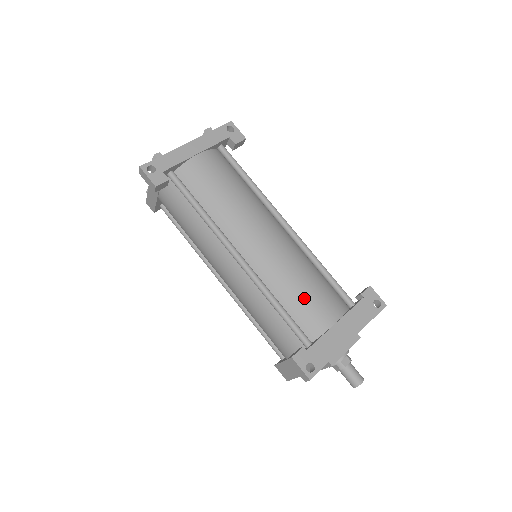
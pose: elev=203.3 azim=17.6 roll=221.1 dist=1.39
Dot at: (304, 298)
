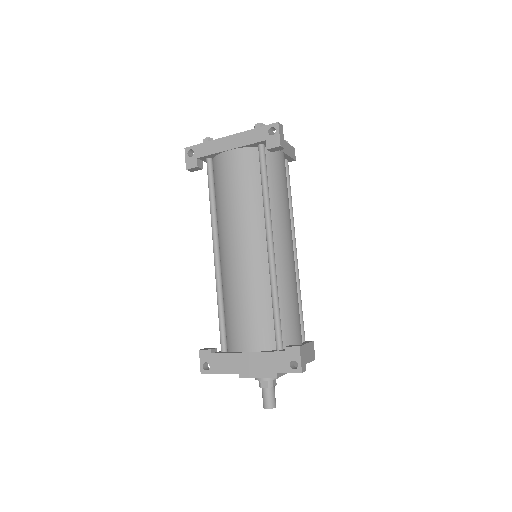
Dot at: (237, 316)
